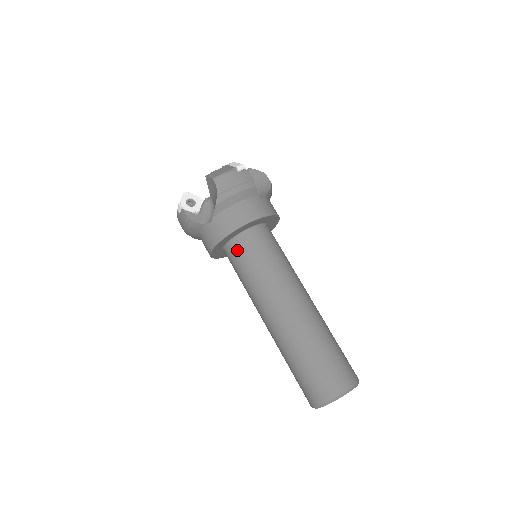
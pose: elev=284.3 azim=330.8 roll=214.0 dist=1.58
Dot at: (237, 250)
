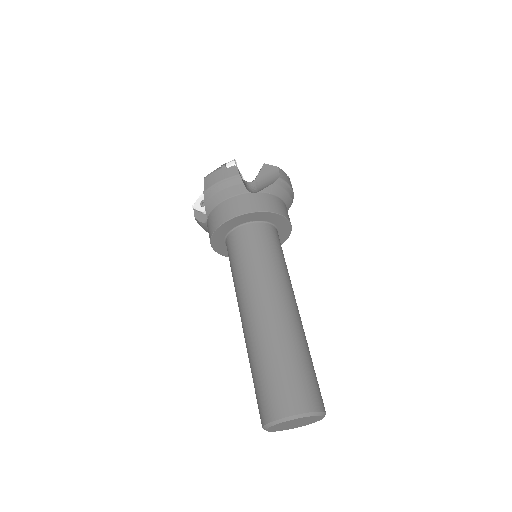
Dot at: (261, 232)
